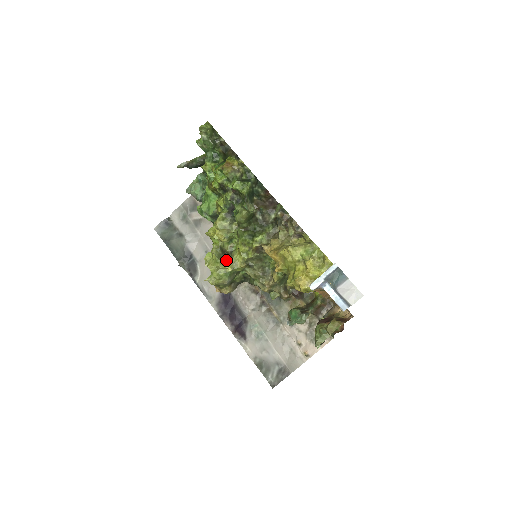
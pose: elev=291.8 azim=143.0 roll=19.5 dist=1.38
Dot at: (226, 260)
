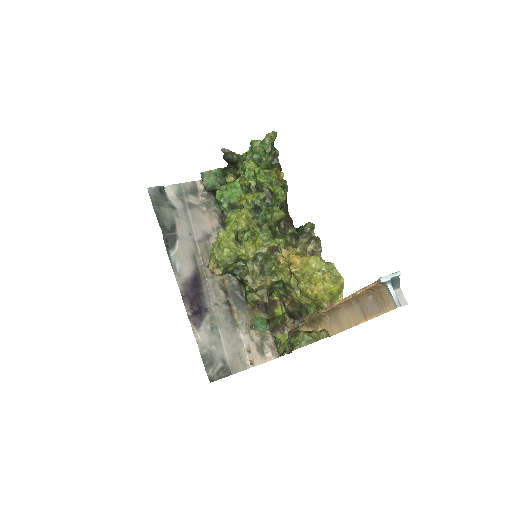
Dot at: (239, 244)
